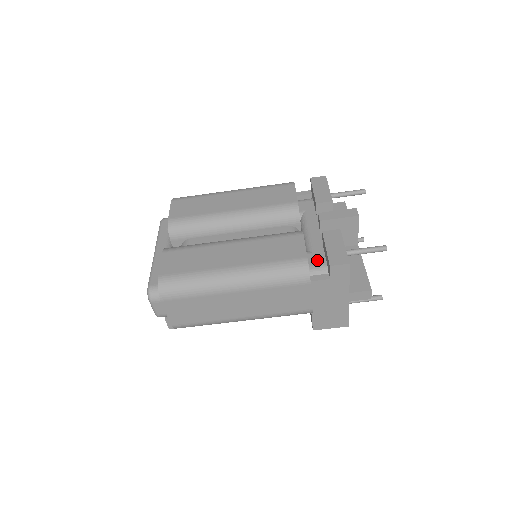
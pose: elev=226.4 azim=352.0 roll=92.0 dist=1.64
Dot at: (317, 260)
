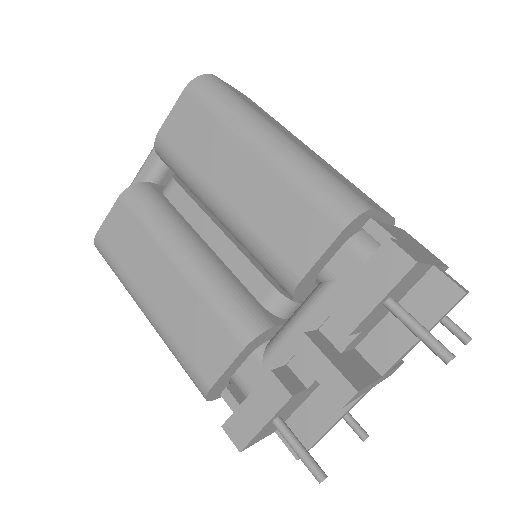
Dot at: (253, 379)
